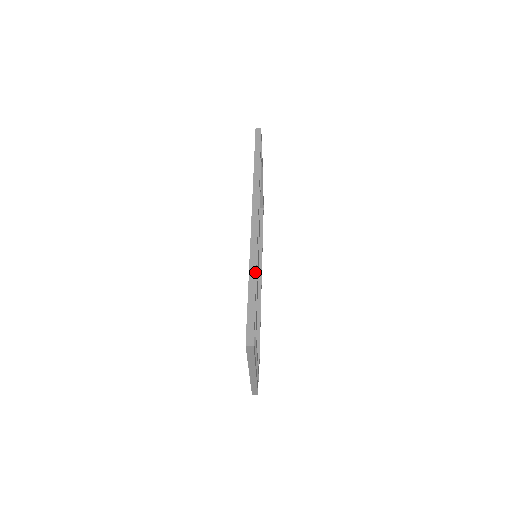
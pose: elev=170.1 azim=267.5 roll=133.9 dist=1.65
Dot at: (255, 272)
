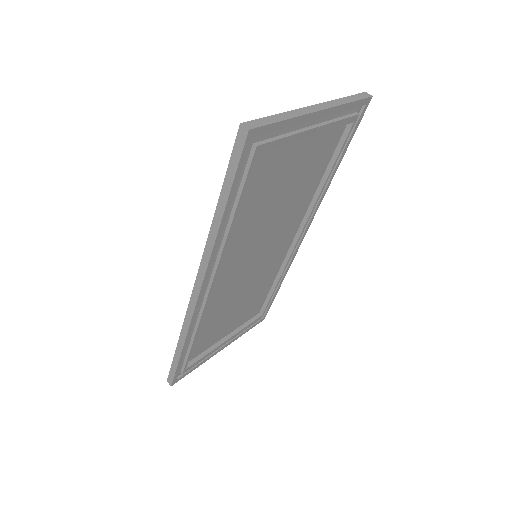
Dot at: (183, 342)
